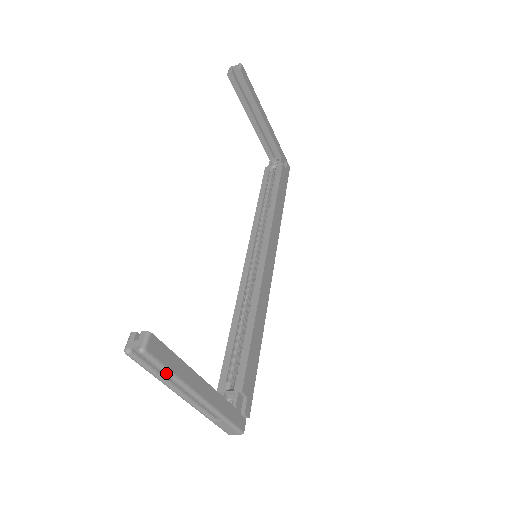
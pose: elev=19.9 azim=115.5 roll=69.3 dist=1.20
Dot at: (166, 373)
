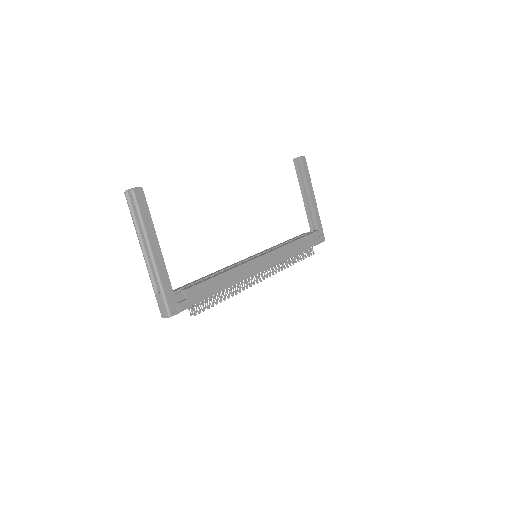
Dot at: (138, 216)
